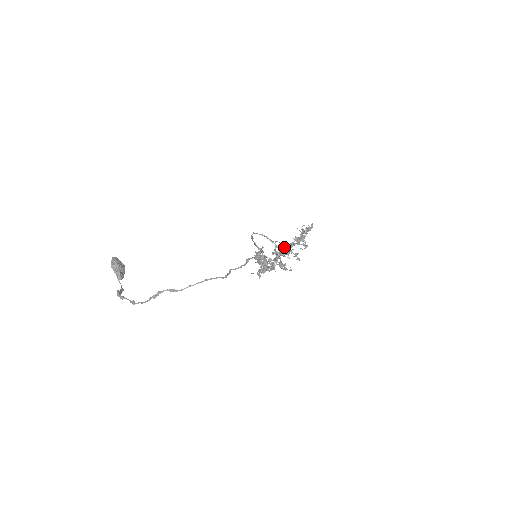
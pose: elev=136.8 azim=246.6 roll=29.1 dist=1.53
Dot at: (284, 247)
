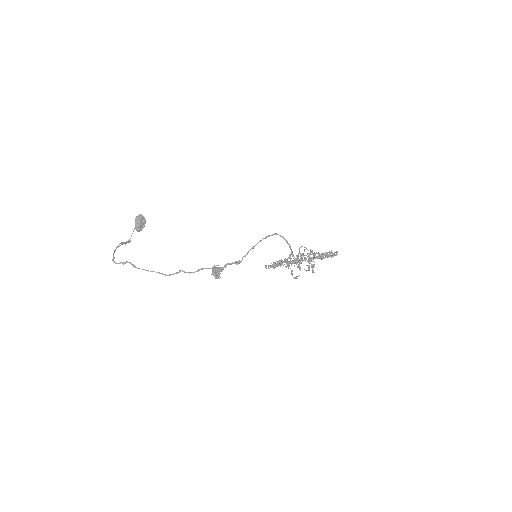
Dot at: (306, 255)
